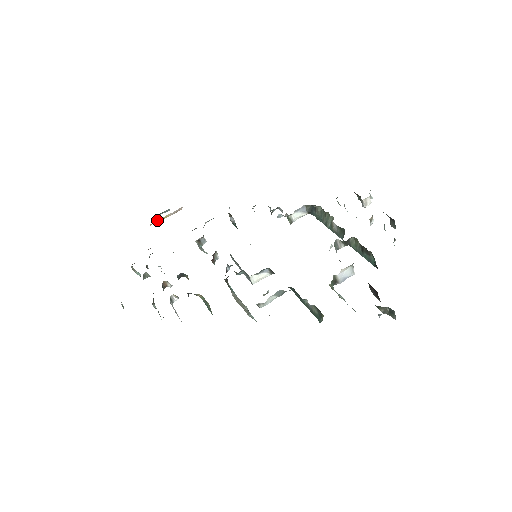
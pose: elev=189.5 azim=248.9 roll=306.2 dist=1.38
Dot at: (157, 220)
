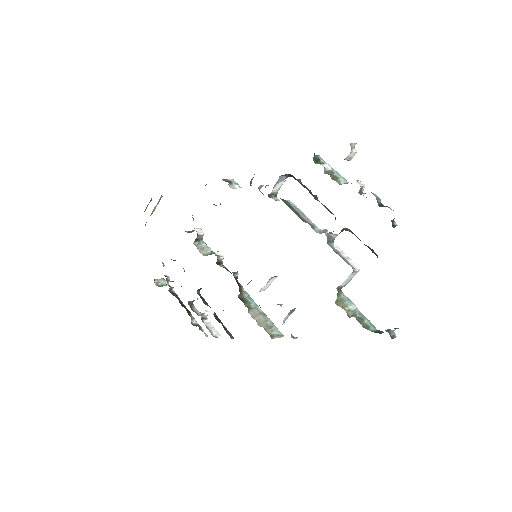
Dot at: occluded
